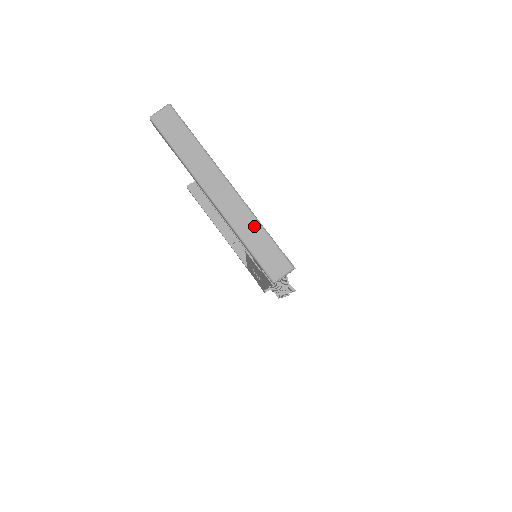
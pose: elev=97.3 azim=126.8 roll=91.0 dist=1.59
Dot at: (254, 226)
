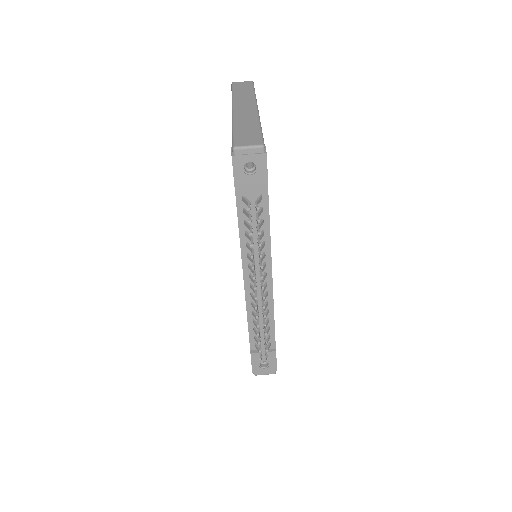
Dot at: (253, 122)
